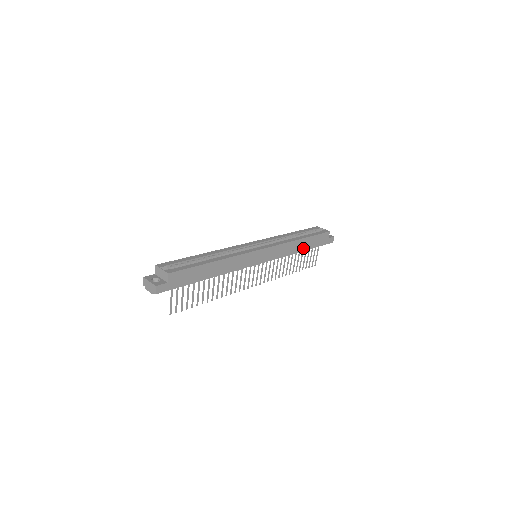
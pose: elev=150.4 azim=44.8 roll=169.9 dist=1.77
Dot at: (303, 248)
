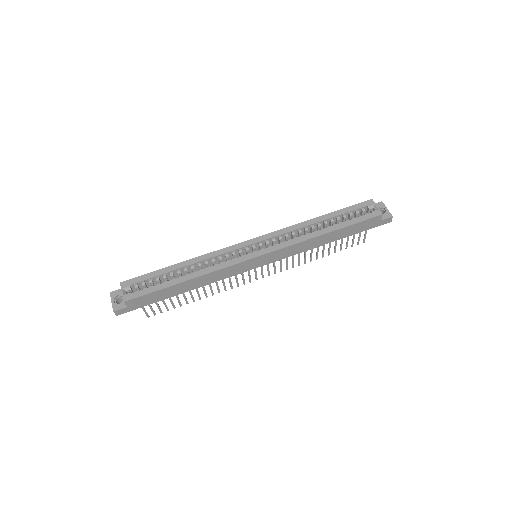
Dot at: (331, 239)
